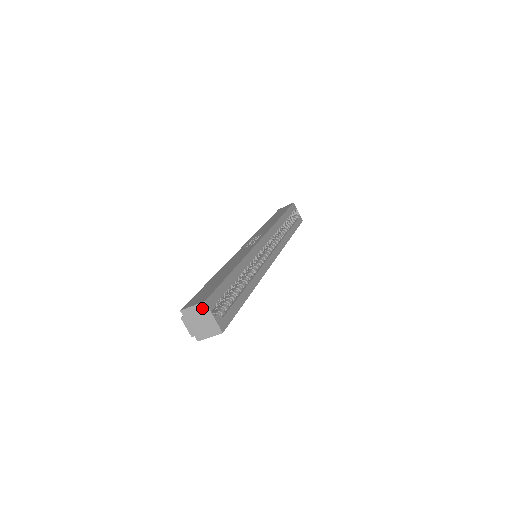
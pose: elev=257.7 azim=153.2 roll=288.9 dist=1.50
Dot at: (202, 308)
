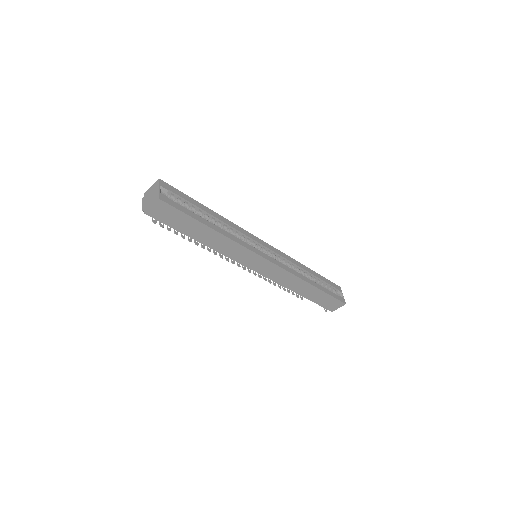
Dot at: (156, 185)
